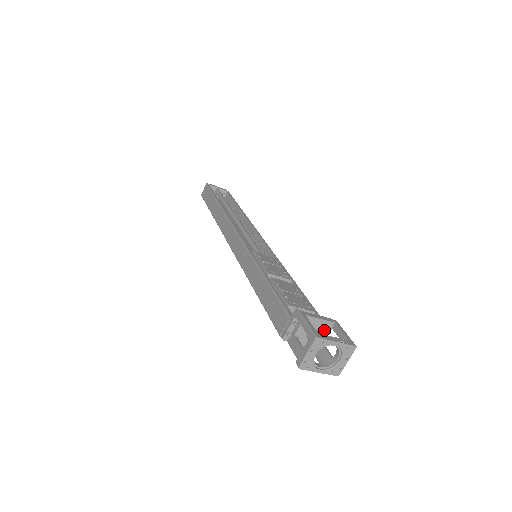
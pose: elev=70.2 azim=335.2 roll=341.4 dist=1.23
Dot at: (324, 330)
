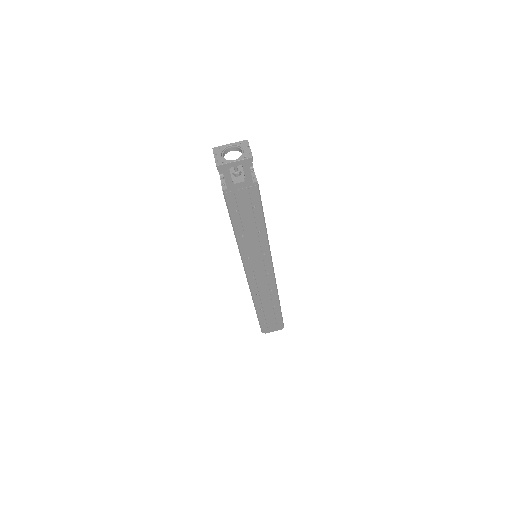
Dot at: occluded
